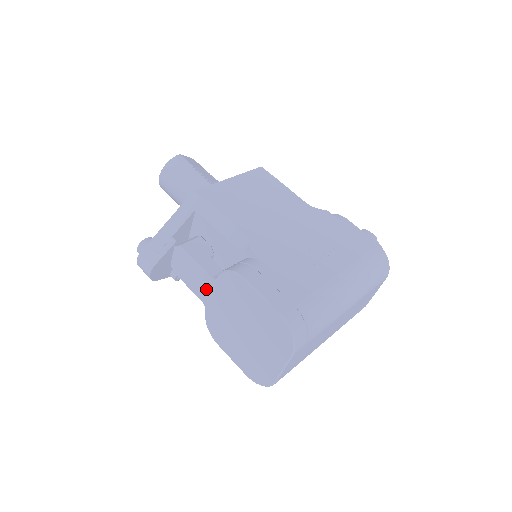
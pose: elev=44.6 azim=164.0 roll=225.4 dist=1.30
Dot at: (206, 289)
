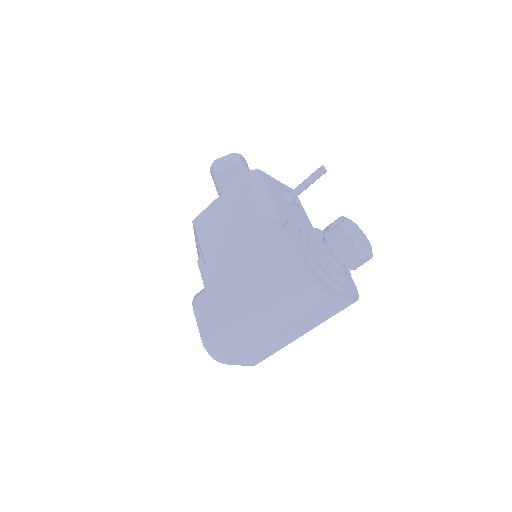
Dot at: occluded
